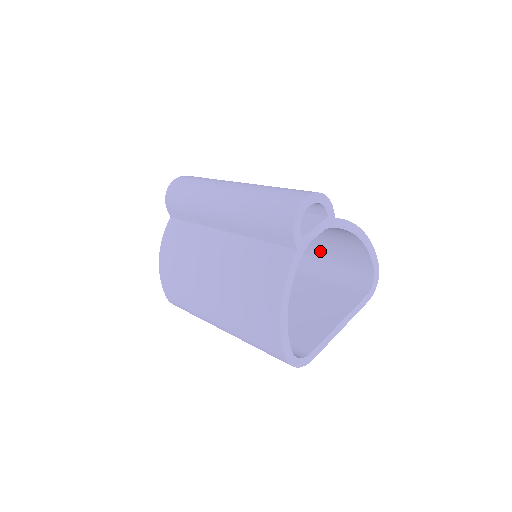
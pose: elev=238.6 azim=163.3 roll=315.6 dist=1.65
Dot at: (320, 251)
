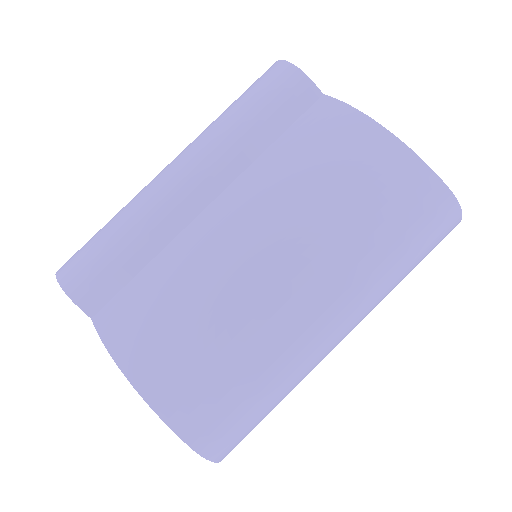
Dot at: occluded
